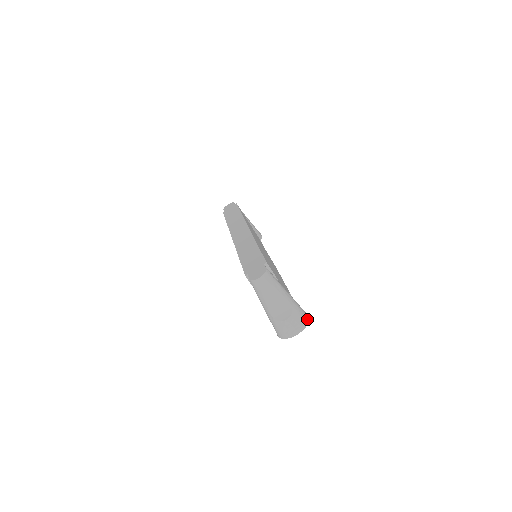
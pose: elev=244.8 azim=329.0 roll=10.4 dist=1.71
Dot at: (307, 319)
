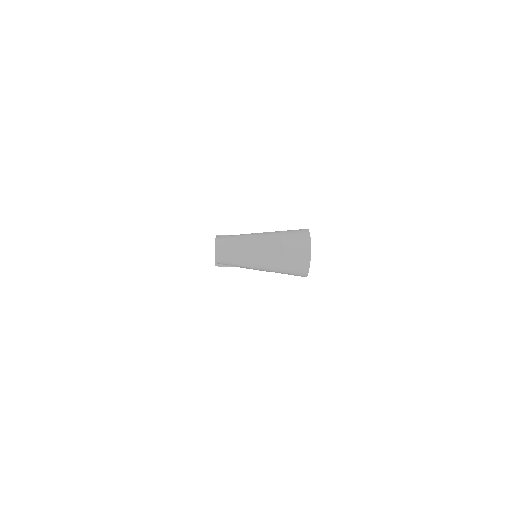
Dot at: (305, 231)
